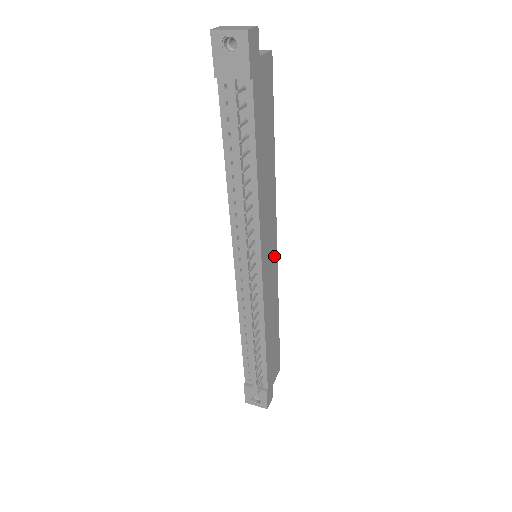
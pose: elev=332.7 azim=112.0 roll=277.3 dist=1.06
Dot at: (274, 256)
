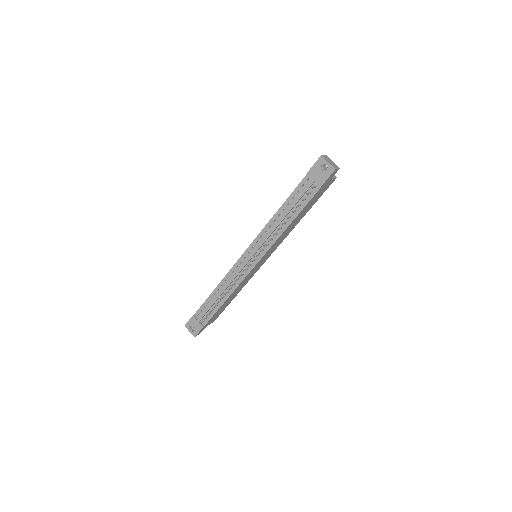
Dot at: (263, 262)
